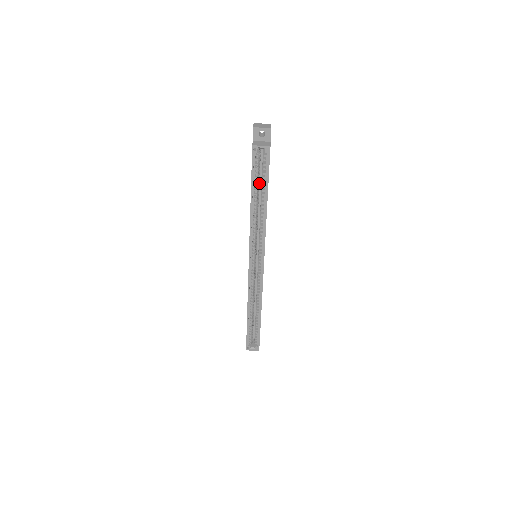
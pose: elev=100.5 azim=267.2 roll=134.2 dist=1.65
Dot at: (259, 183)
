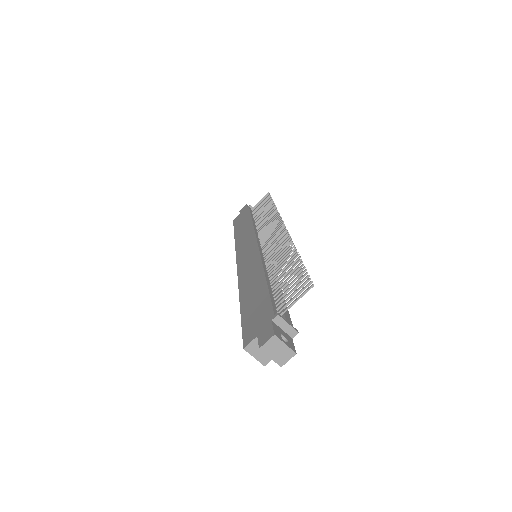
Dot at: occluded
